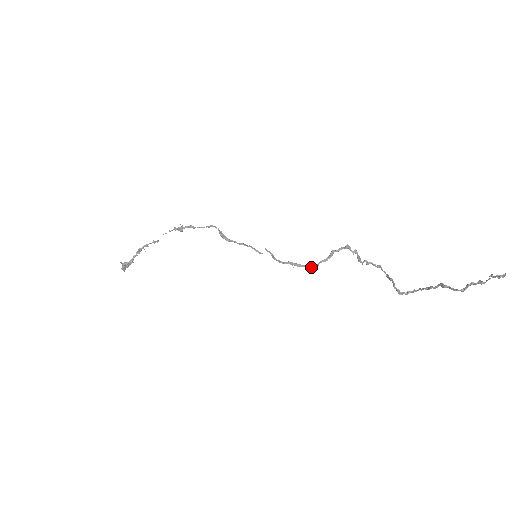
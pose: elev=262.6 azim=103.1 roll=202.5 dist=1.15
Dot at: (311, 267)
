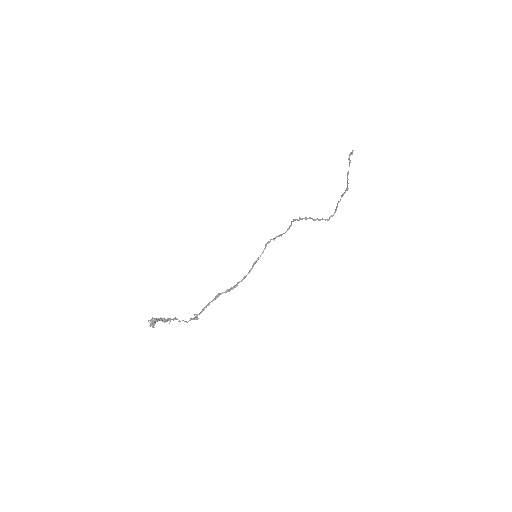
Dot at: occluded
